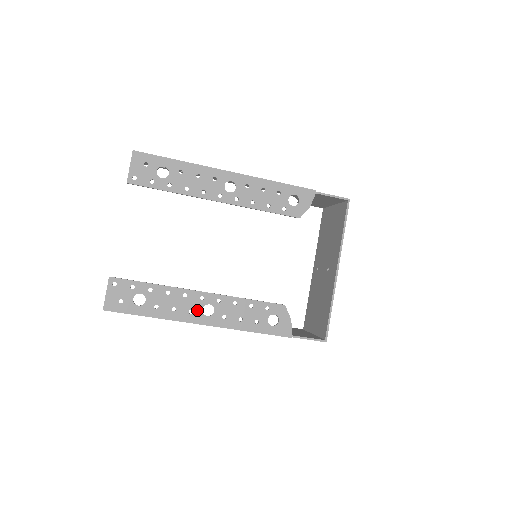
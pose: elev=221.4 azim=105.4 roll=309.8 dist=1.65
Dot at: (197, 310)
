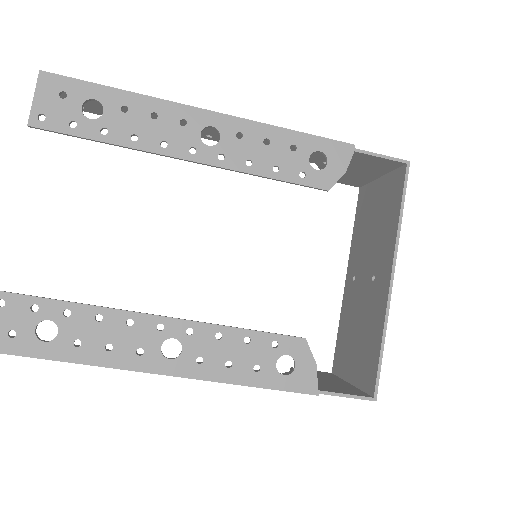
Dot at: (151, 348)
